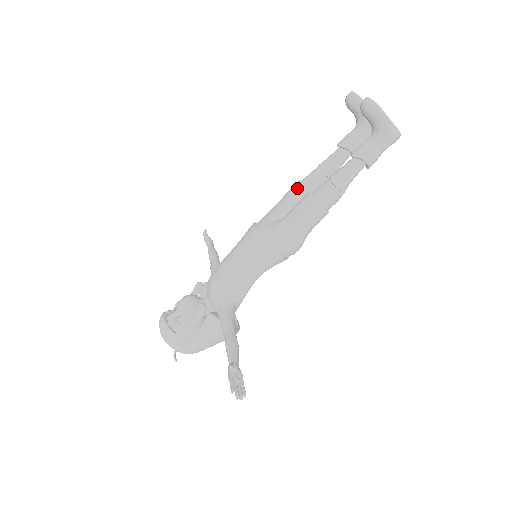
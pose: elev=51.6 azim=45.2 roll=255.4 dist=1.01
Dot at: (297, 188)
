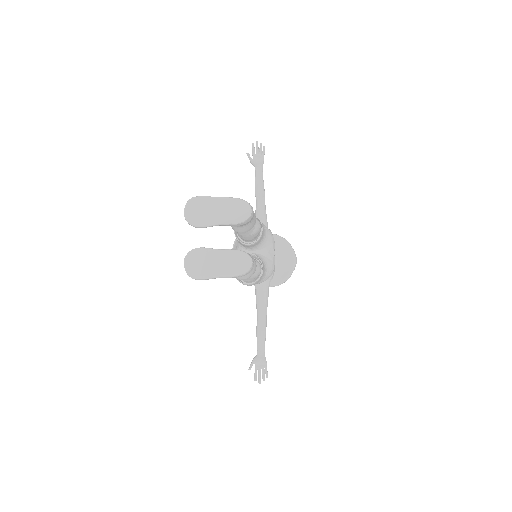
Dot at: occluded
